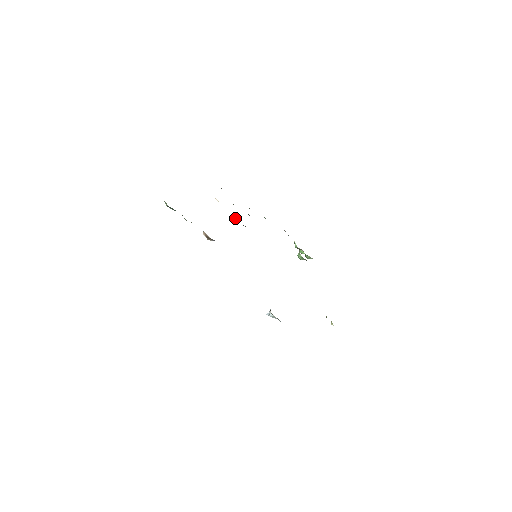
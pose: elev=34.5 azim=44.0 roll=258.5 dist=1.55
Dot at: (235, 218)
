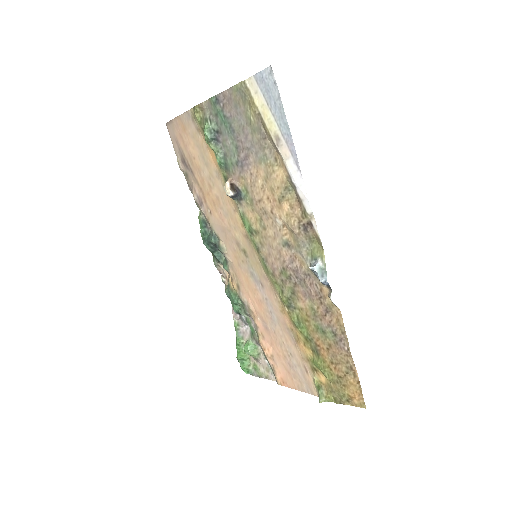
Dot at: (217, 235)
